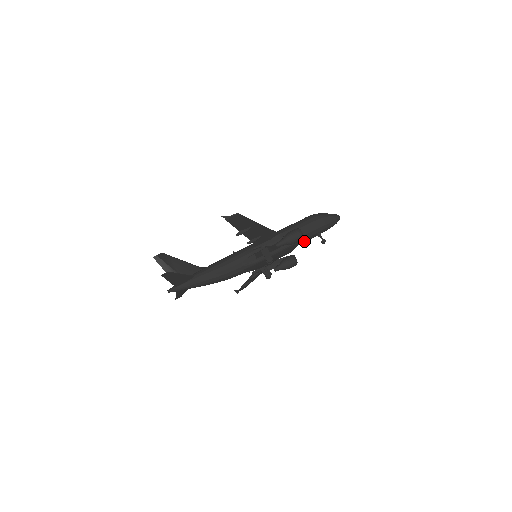
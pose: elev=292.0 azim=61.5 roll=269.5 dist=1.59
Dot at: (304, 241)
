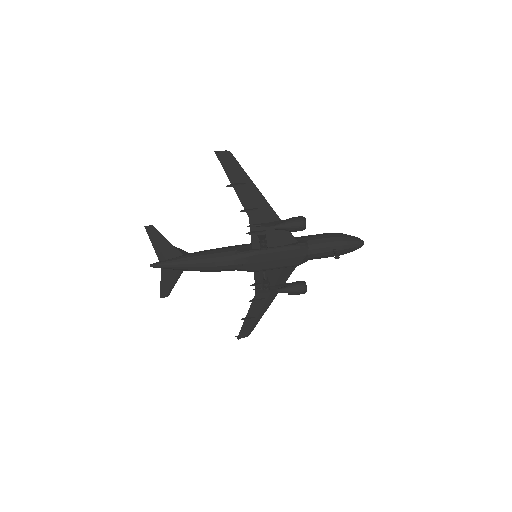
Dot at: (314, 253)
